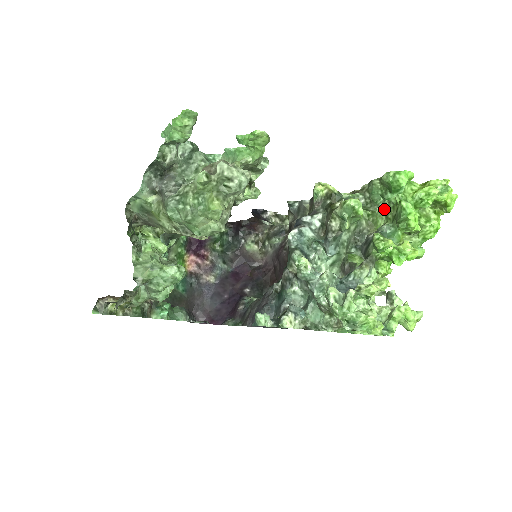
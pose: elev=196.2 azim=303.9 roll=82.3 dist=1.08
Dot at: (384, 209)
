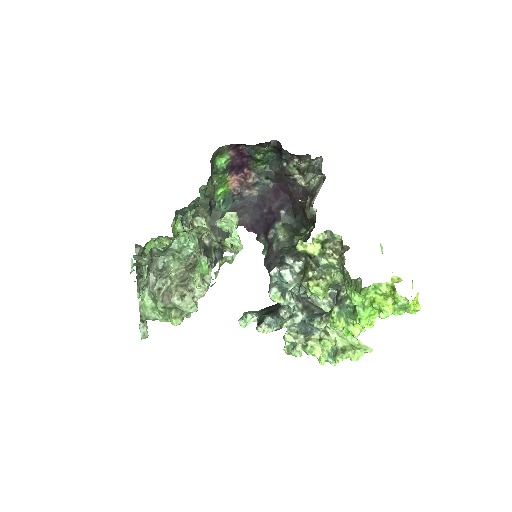
Dot at: (356, 283)
